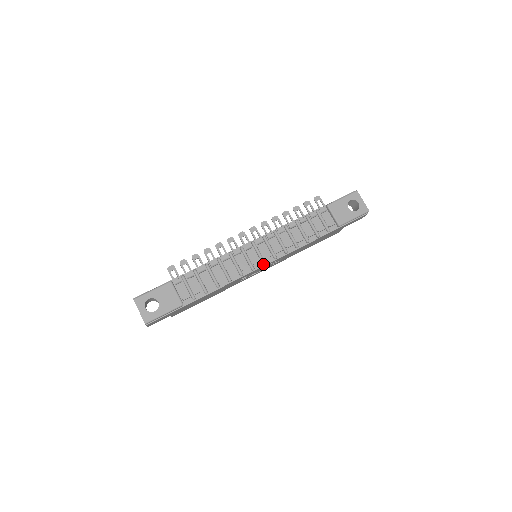
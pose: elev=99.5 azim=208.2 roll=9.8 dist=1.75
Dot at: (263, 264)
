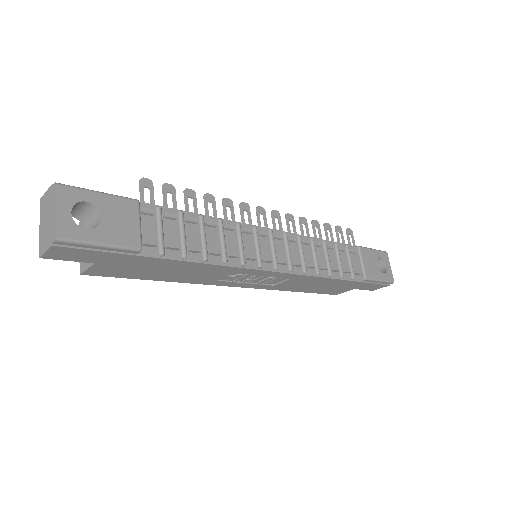
Dot at: (274, 268)
